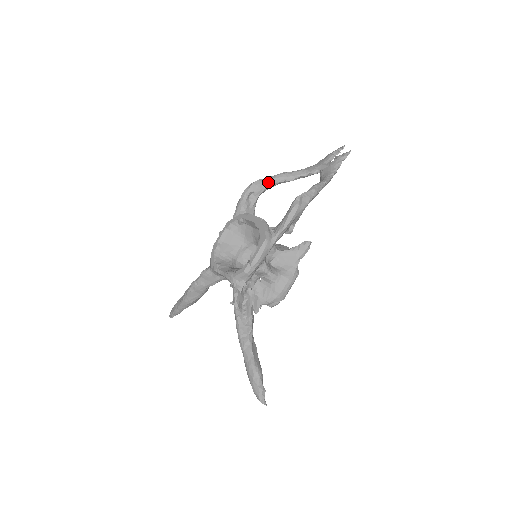
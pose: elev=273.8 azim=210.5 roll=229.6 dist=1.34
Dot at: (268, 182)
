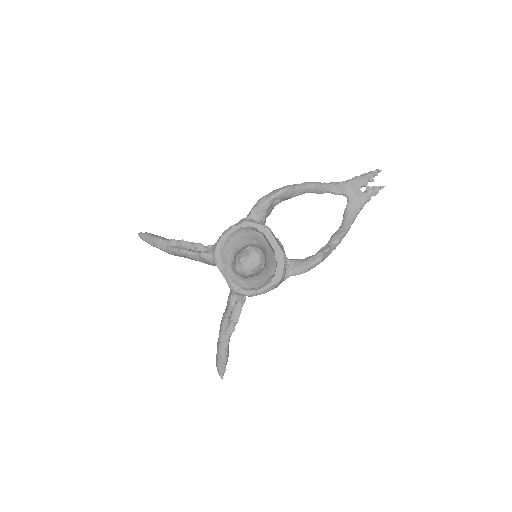
Dot at: (299, 192)
